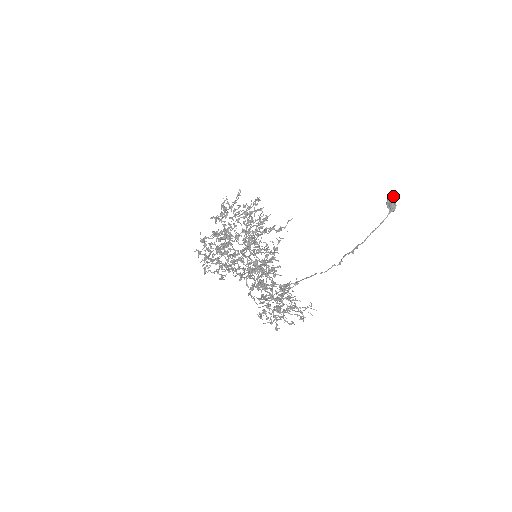
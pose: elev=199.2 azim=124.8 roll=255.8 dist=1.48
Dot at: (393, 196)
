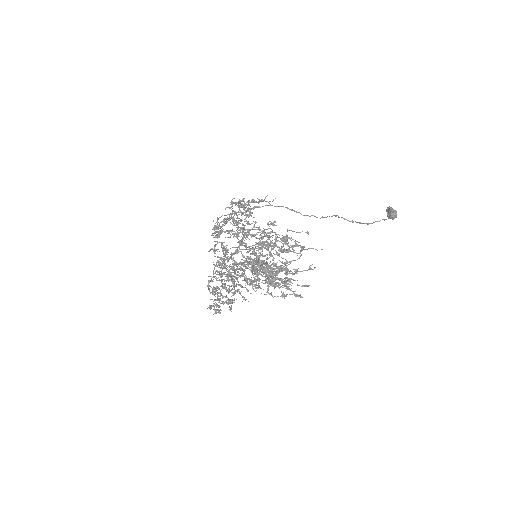
Dot at: occluded
